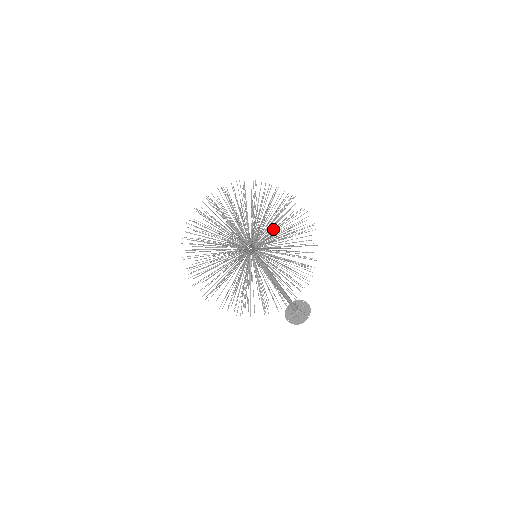
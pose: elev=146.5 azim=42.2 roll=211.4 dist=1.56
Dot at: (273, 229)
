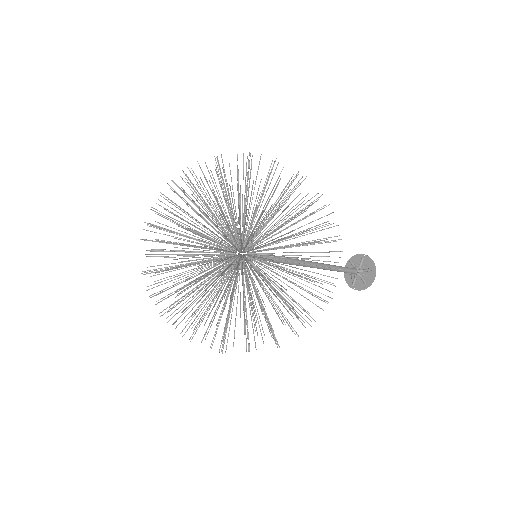
Dot at: occluded
